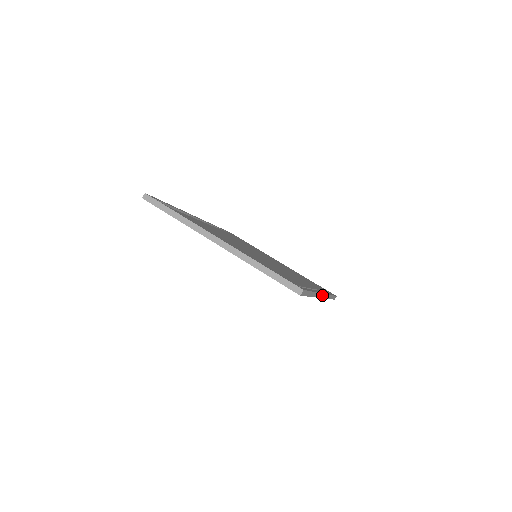
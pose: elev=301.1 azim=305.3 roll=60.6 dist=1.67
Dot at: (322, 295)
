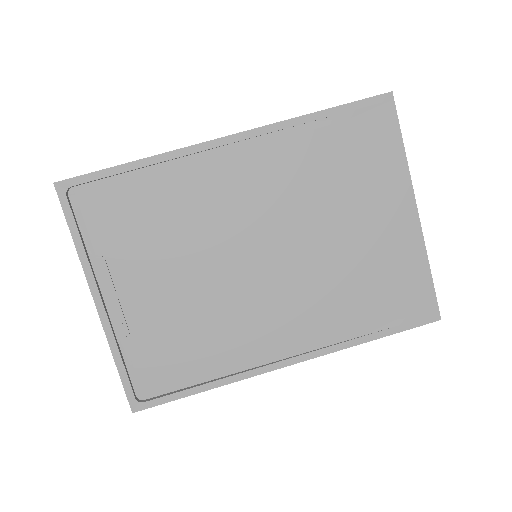
Dot at: (283, 366)
